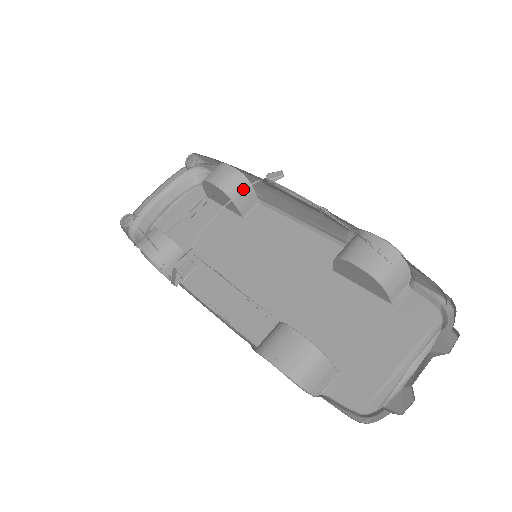
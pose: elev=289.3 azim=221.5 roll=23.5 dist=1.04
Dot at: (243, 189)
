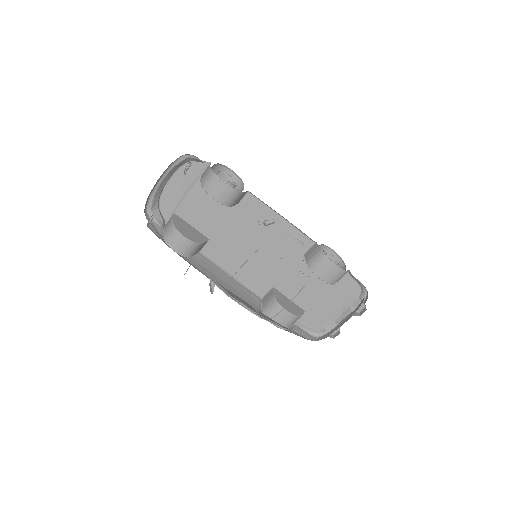
Dot at: occluded
